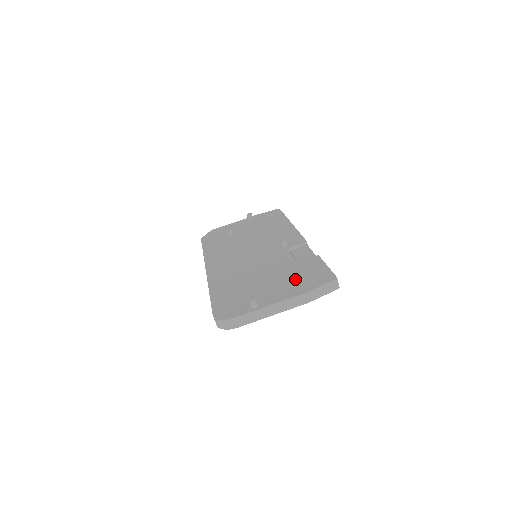
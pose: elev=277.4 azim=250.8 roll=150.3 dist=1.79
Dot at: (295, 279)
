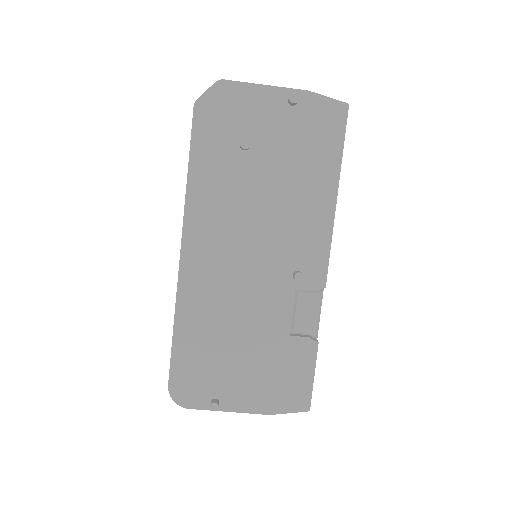
Dot at: (272, 379)
